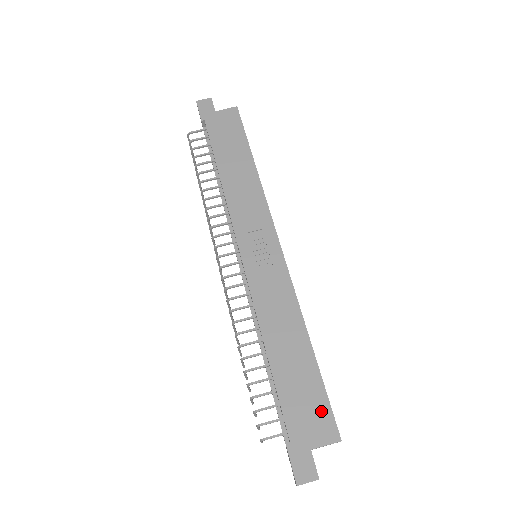
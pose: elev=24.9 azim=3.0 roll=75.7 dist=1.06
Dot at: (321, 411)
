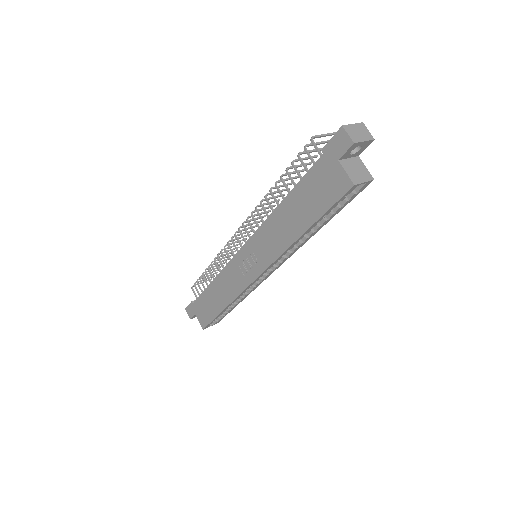
Dot at: (206, 318)
